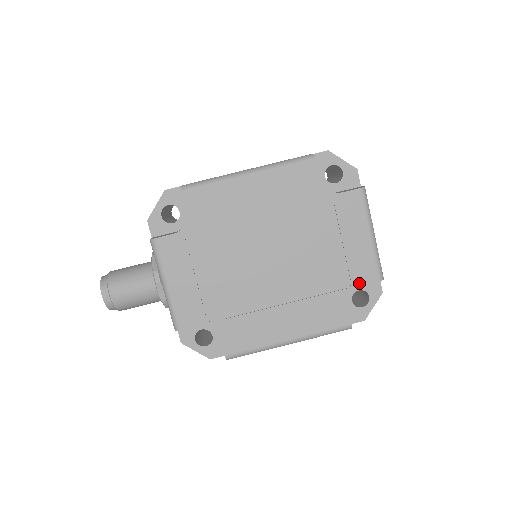
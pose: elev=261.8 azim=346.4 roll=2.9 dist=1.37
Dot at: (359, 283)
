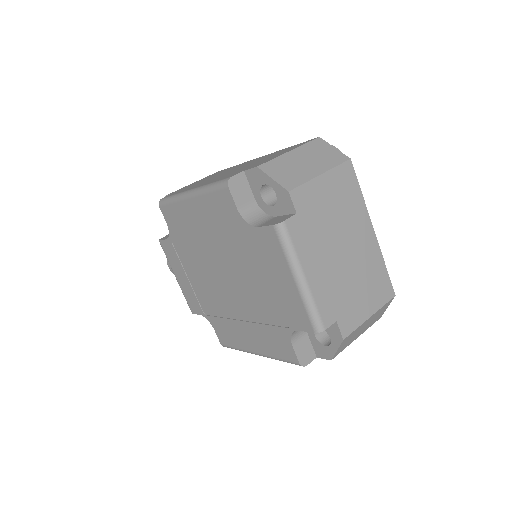
Dot at: (296, 327)
